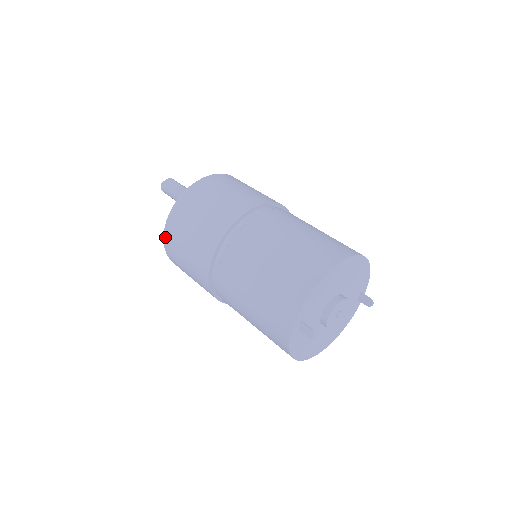
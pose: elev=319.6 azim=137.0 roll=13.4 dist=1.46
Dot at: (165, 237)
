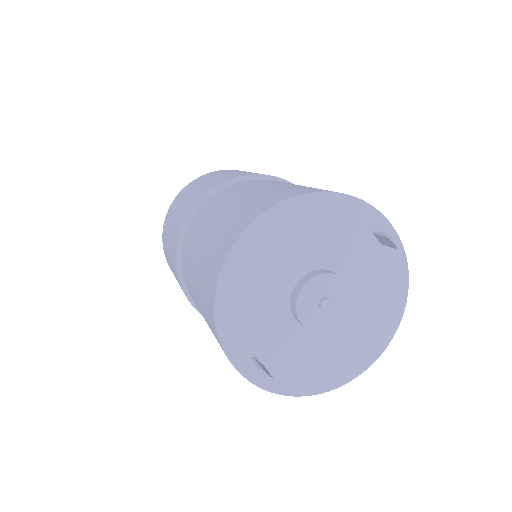
Dot at: occluded
